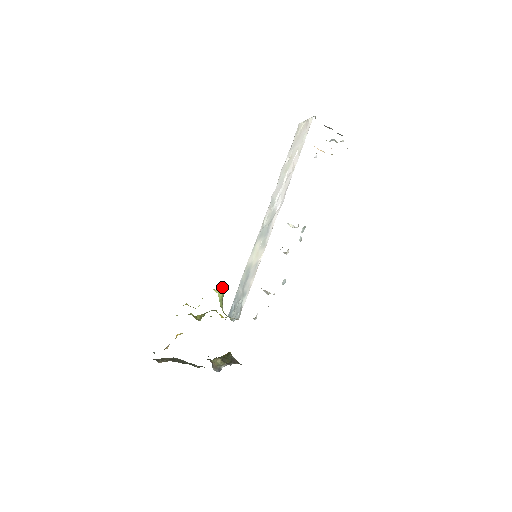
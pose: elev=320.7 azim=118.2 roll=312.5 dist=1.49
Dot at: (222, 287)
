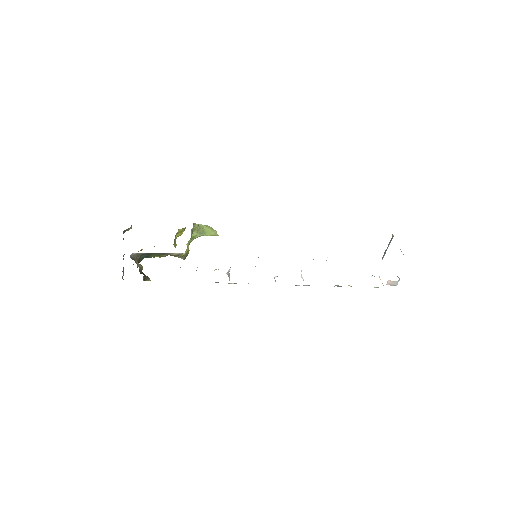
Dot at: (215, 230)
